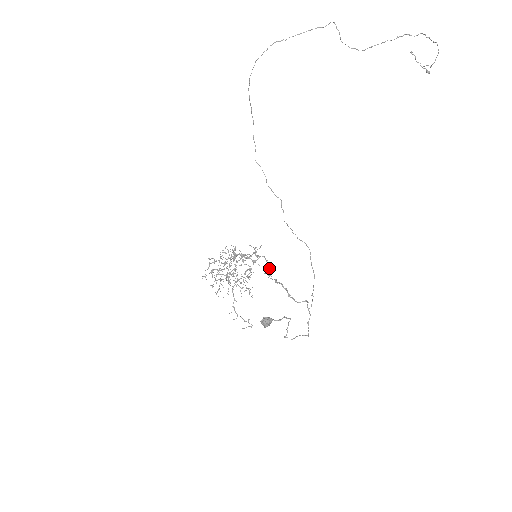
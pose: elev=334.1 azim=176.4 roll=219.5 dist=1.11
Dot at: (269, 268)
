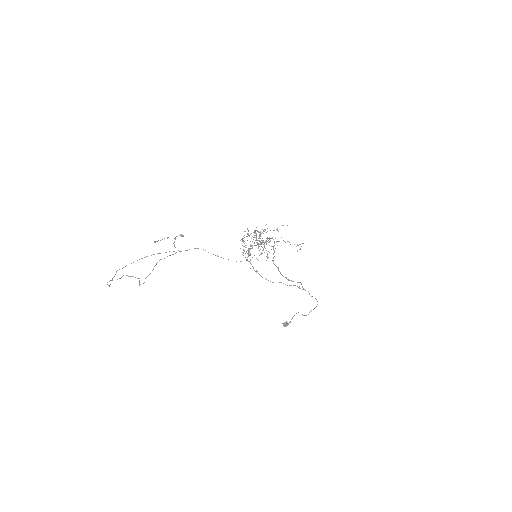
Dot at: occluded
